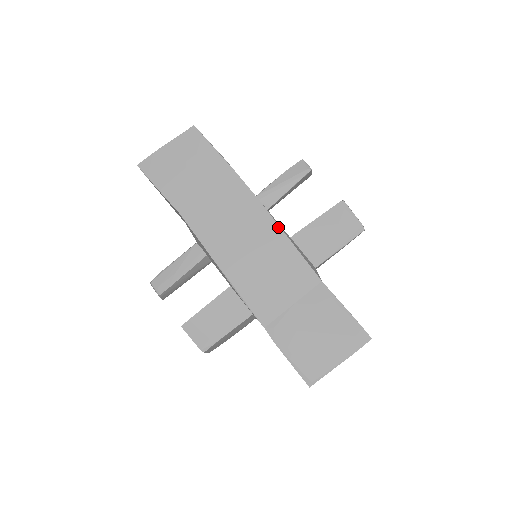
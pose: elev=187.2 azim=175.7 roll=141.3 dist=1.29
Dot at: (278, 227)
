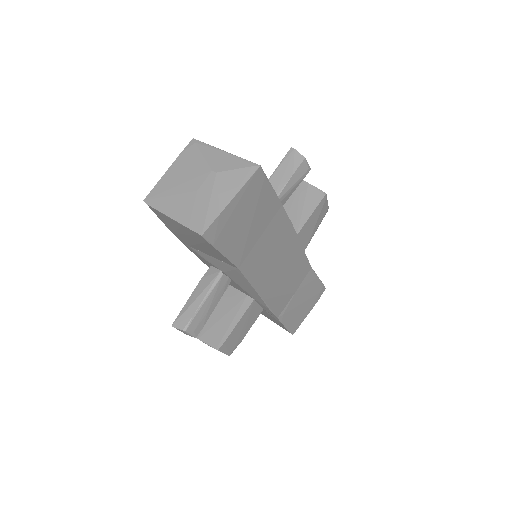
Dot at: (299, 242)
